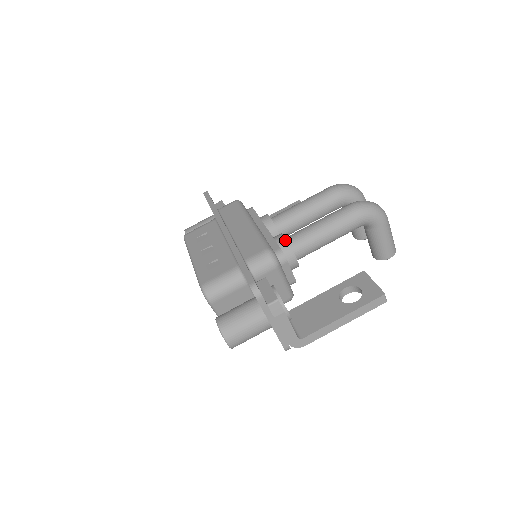
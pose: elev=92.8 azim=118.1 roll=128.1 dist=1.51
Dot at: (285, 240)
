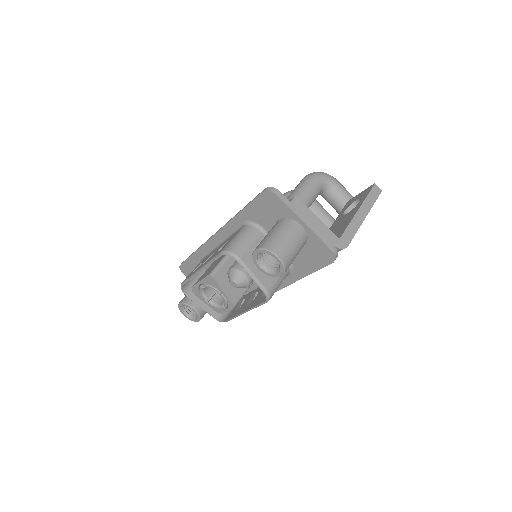
Dot at: occluded
